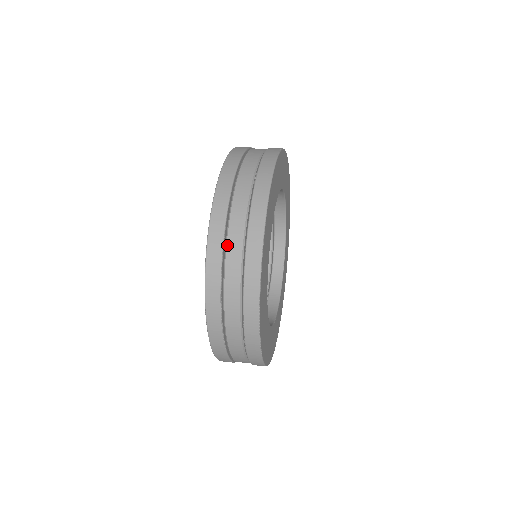
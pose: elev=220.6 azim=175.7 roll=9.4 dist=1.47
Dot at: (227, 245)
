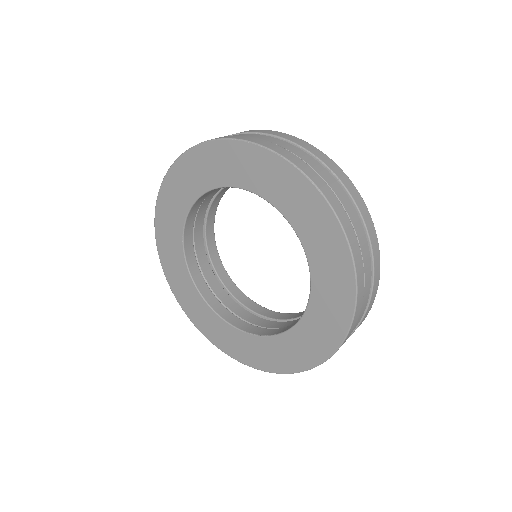
Dot at: occluded
